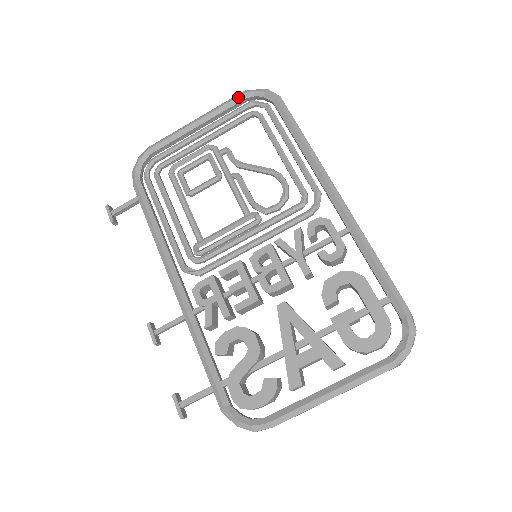
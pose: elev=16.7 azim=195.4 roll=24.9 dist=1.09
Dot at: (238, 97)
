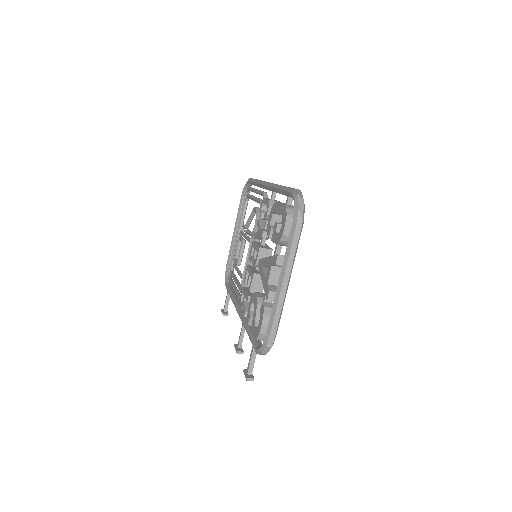
Dot at: (241, 200)
